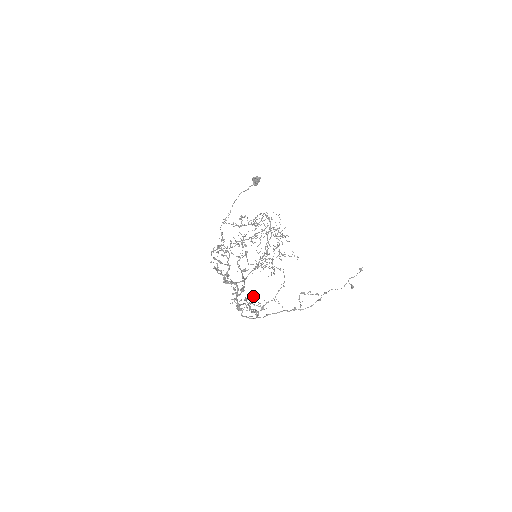
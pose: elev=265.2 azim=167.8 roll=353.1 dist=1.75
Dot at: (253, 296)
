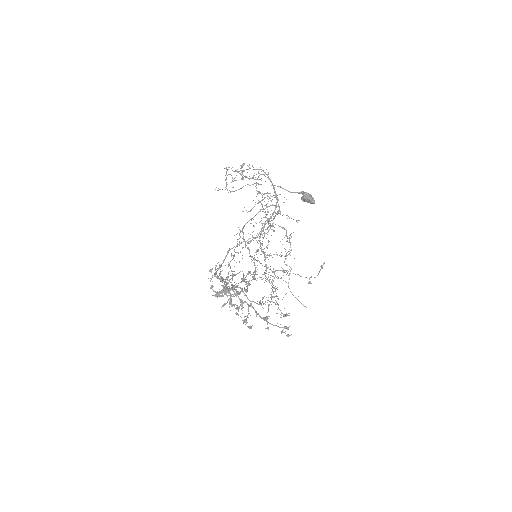
Dot at: occluded
